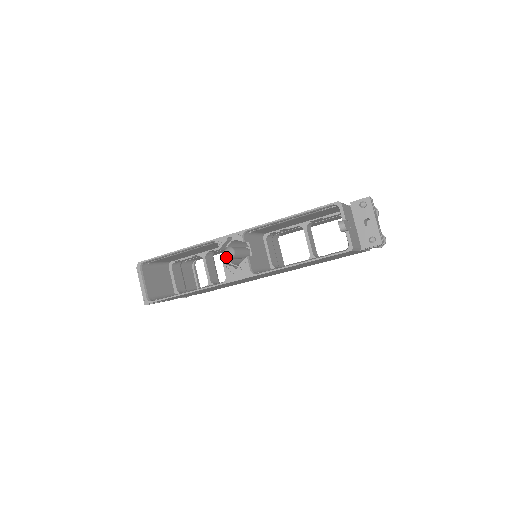
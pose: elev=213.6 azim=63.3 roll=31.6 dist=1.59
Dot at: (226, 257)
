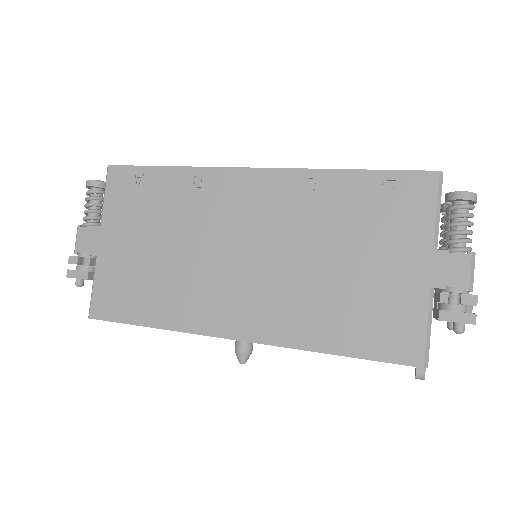
Dot at: occluded
